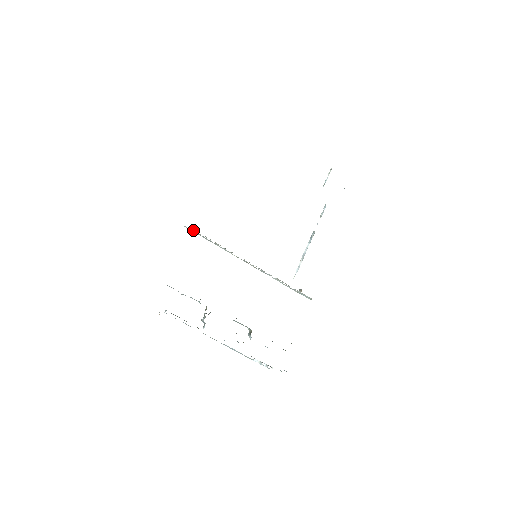
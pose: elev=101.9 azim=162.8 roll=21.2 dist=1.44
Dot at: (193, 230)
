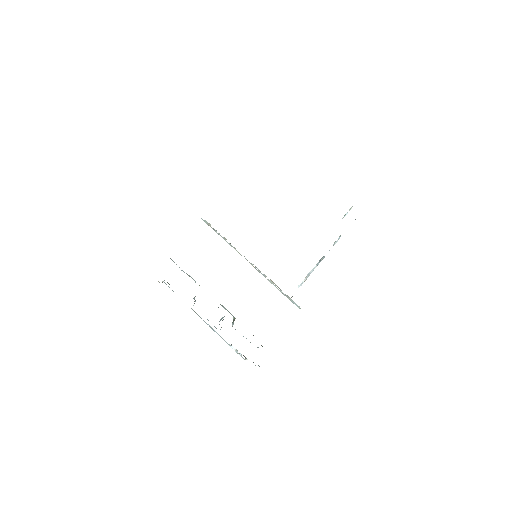
Dot at: (207, 222)
